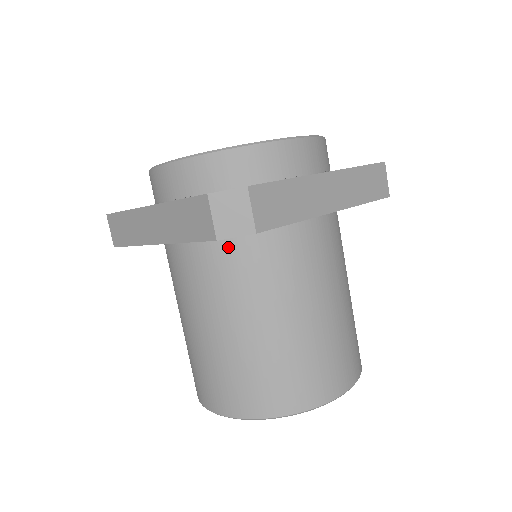
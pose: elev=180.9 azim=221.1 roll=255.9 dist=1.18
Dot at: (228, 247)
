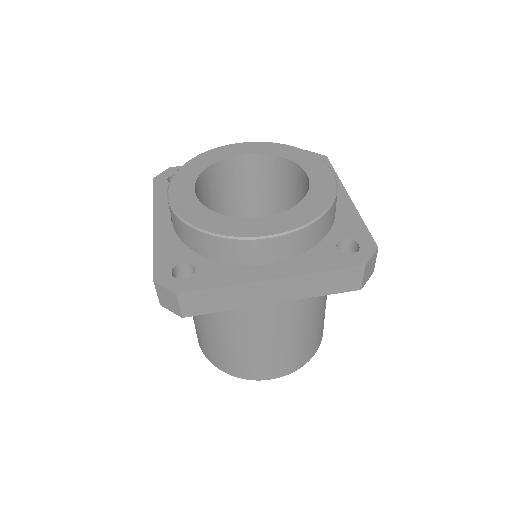
Dot at: occluded
